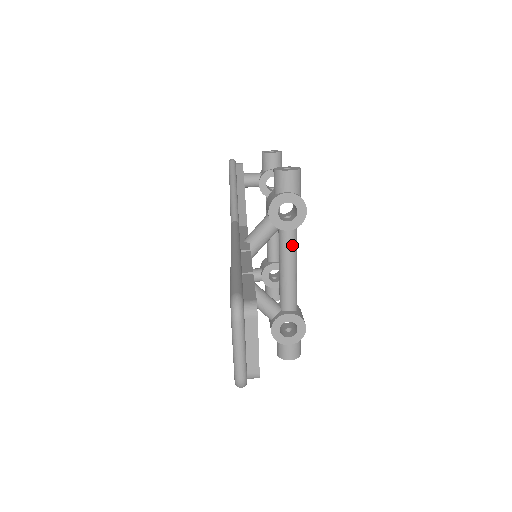
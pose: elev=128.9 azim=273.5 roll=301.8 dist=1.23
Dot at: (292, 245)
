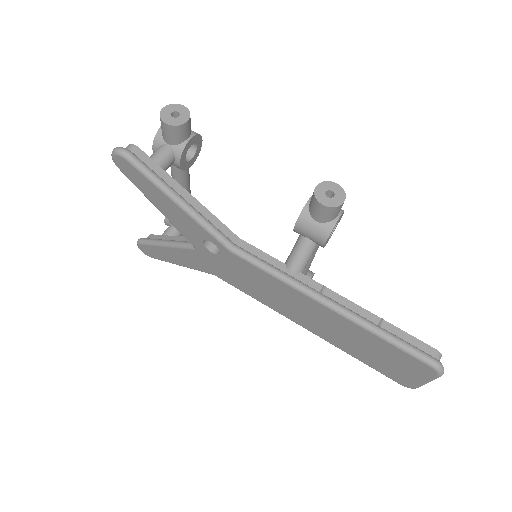
Dot at: occluded
